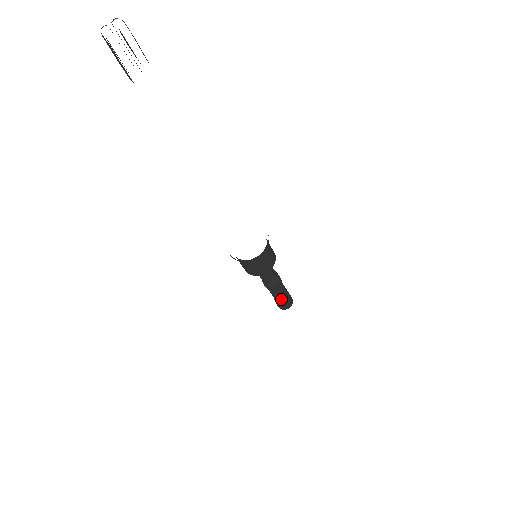
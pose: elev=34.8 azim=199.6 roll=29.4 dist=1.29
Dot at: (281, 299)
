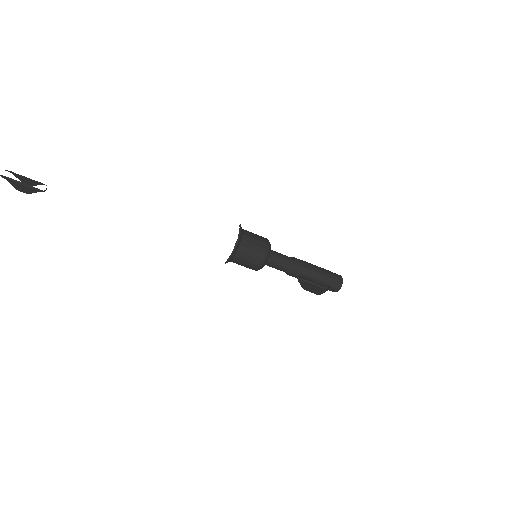
Dot at: (322, 275)
